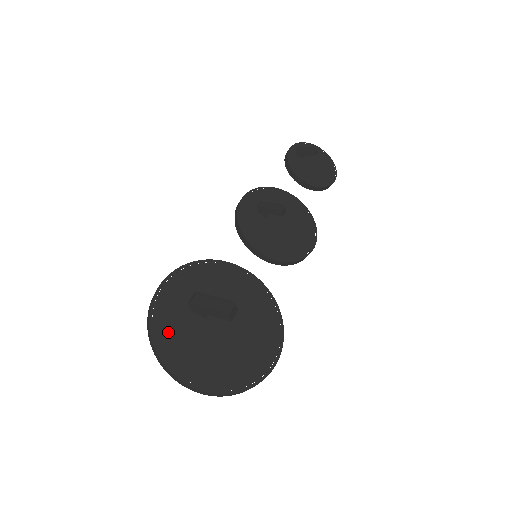
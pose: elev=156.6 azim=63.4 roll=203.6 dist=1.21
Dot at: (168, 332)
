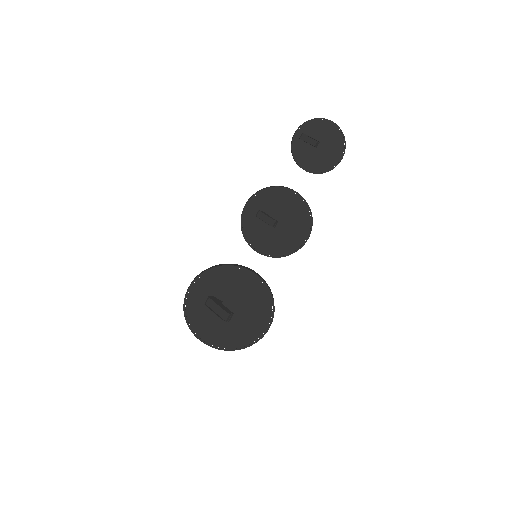
Dot at: (196, 318)
